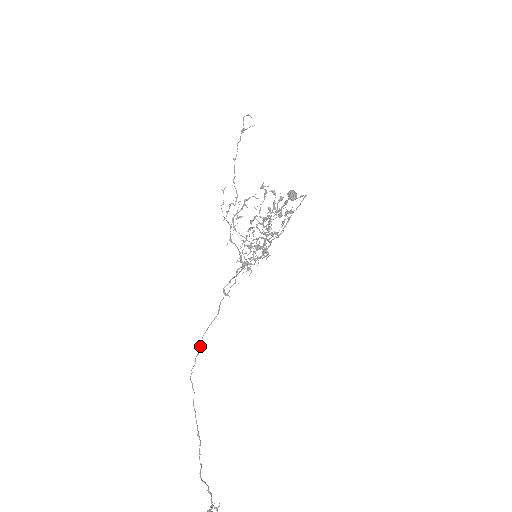
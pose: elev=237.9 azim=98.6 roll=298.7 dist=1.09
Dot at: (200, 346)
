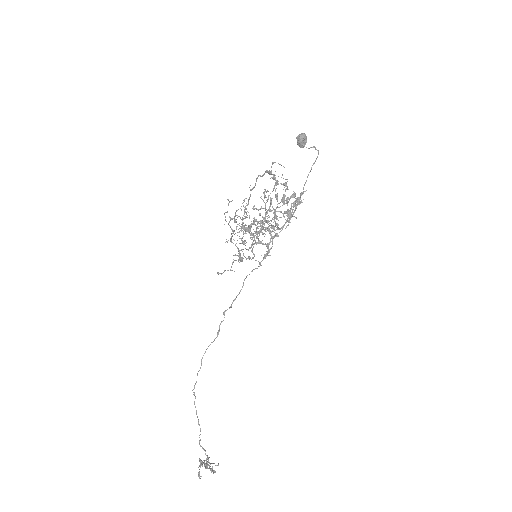
Dot at: (201, 364)
